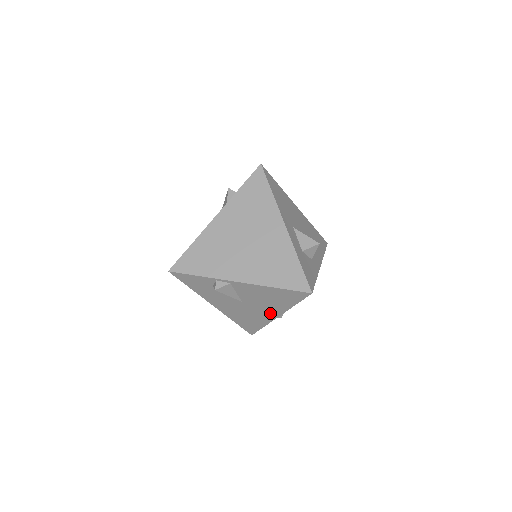
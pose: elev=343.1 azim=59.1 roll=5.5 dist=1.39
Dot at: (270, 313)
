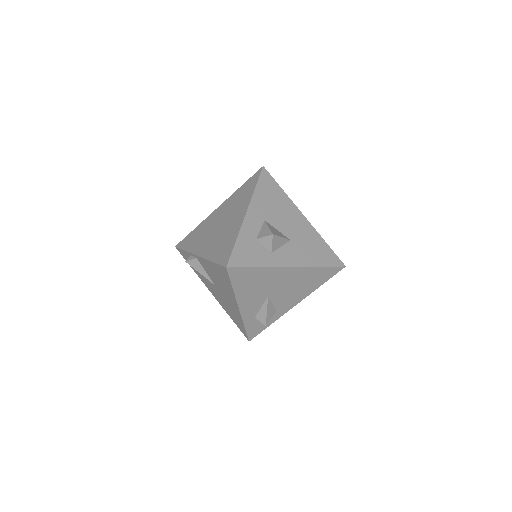
Dot at: (233, 303)
